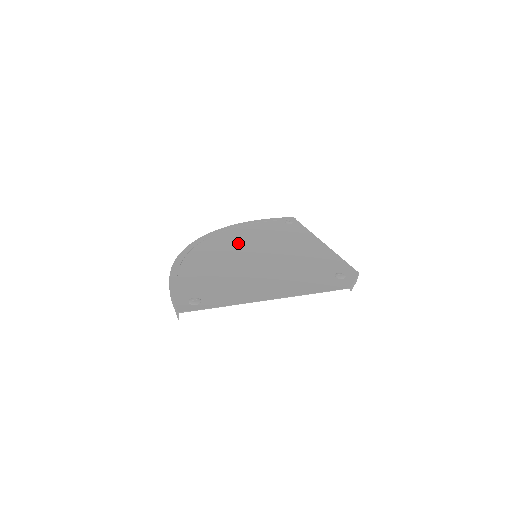
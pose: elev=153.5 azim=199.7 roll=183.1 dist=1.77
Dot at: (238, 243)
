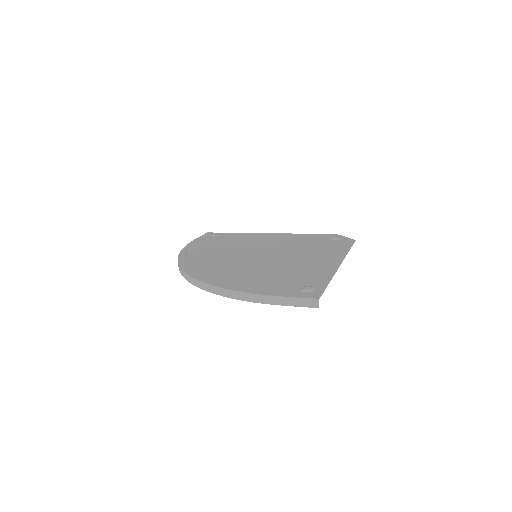
Dot at: (221, 257)
